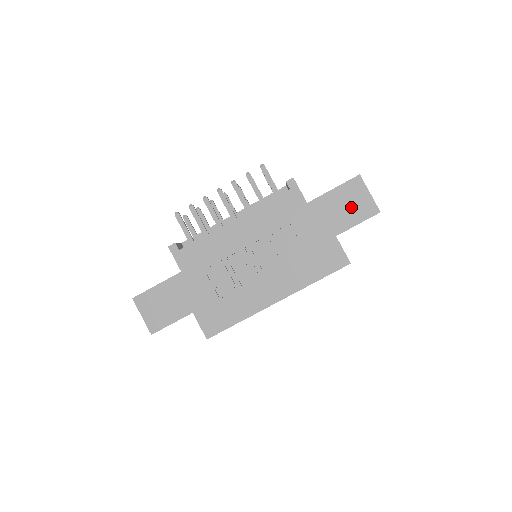
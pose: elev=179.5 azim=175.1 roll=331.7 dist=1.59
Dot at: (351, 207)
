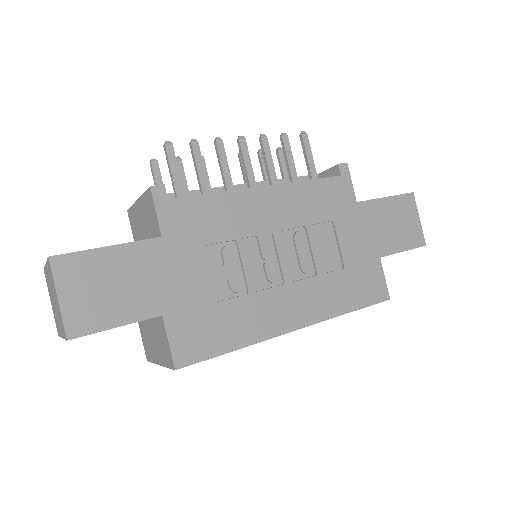
Dot at: (400, 227)
